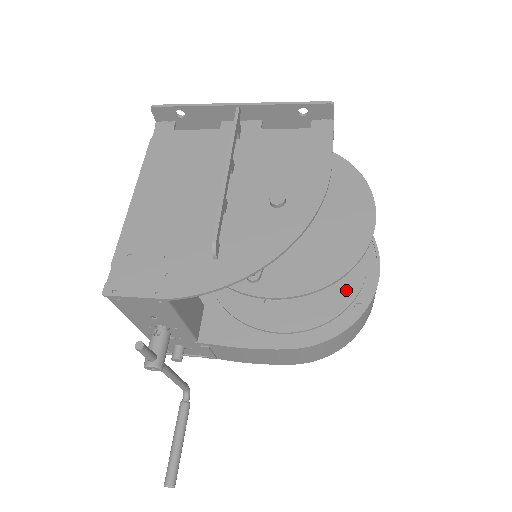
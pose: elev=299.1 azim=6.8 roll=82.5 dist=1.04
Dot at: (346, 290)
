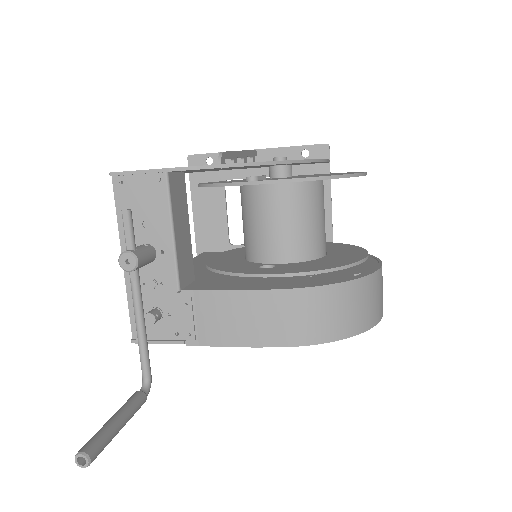
Dot at: (346, 260)
